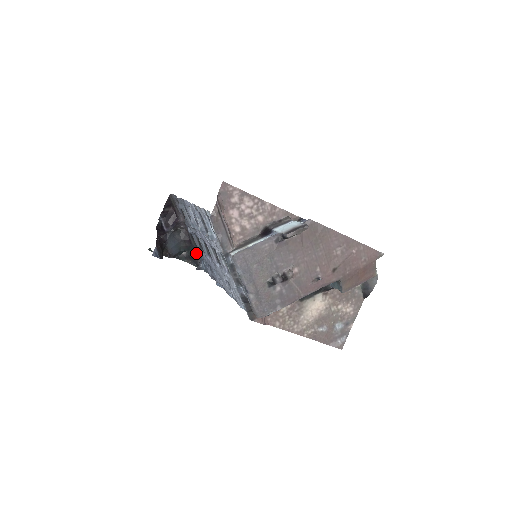
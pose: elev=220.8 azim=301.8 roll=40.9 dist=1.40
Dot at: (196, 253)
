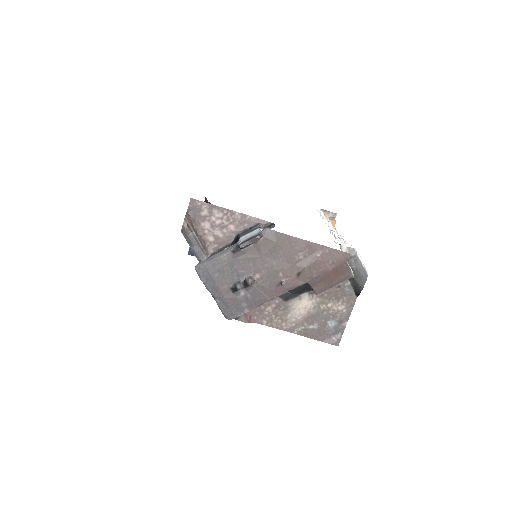
Dot at: occluded
